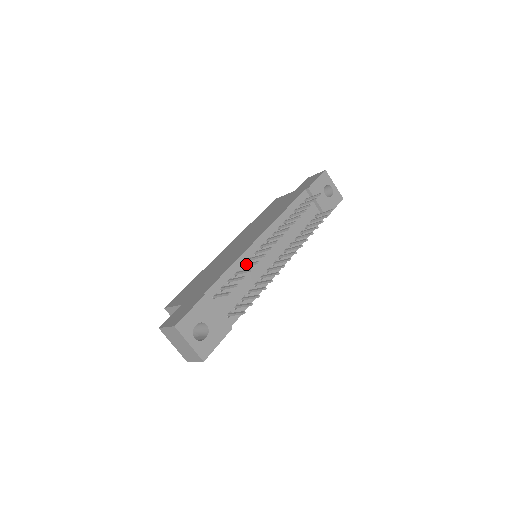
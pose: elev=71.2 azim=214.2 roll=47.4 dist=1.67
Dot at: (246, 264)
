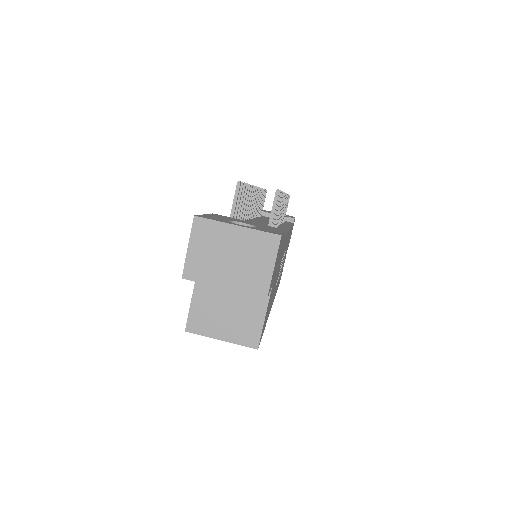
Dot at: occluded
